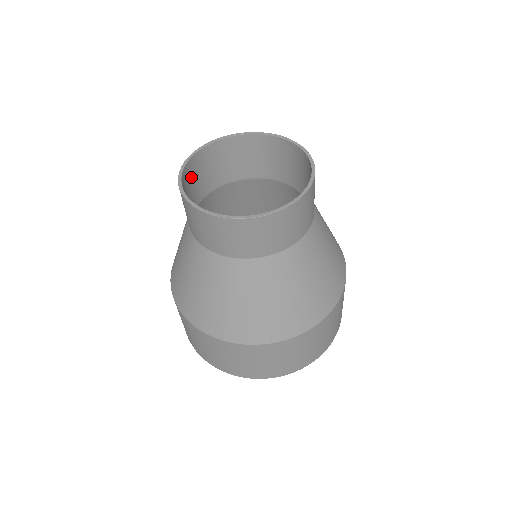
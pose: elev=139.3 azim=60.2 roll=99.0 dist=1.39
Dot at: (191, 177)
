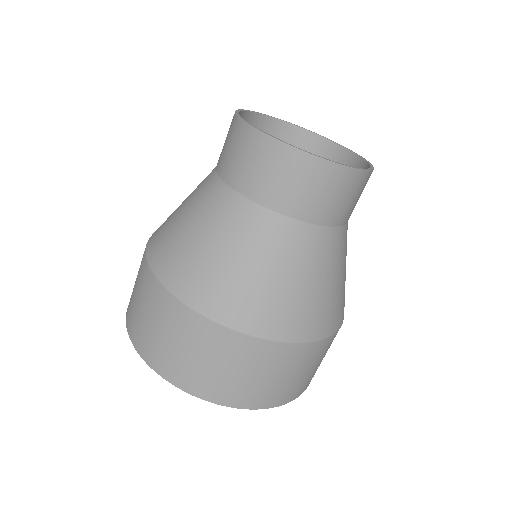
Dot at: occluded
